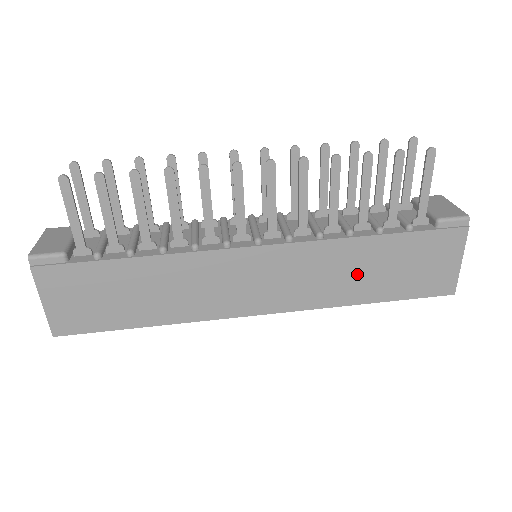
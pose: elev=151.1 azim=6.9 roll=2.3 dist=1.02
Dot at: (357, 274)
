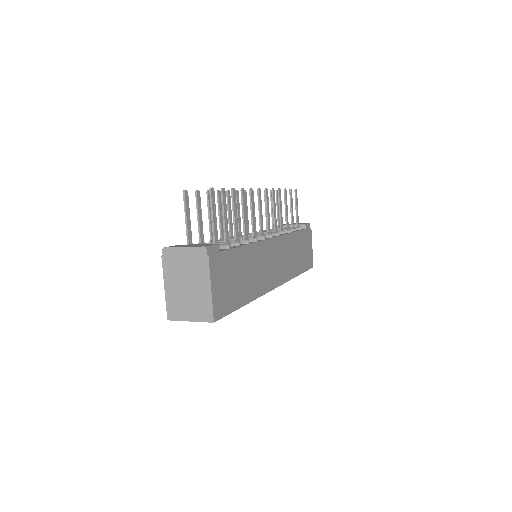
Dot at: (295, 256)
